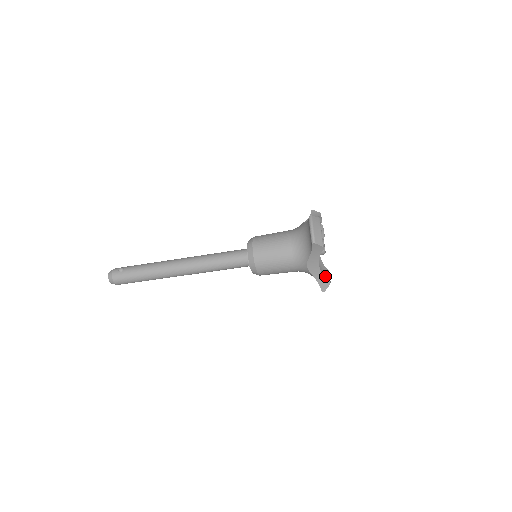
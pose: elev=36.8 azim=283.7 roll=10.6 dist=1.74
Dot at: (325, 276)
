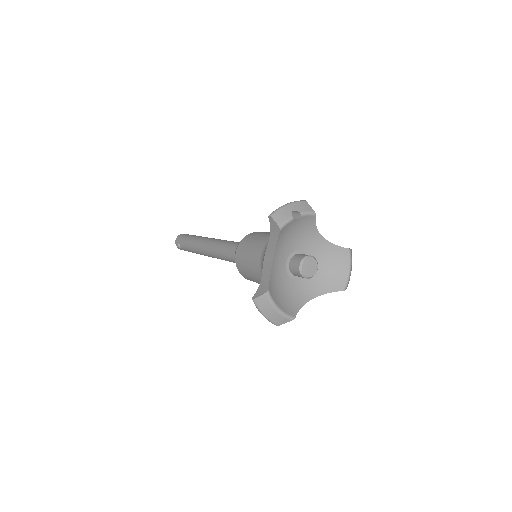
Dot at: (338, 273)
